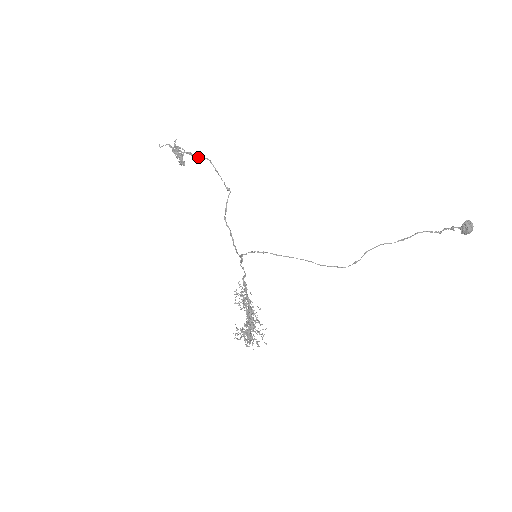
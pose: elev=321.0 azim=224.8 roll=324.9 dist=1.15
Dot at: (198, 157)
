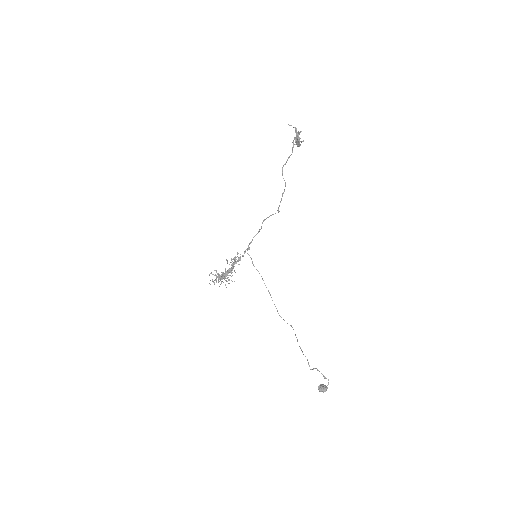
Dot at: occluded
